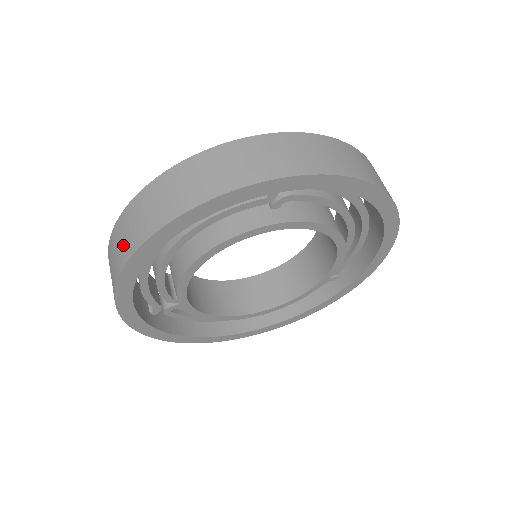
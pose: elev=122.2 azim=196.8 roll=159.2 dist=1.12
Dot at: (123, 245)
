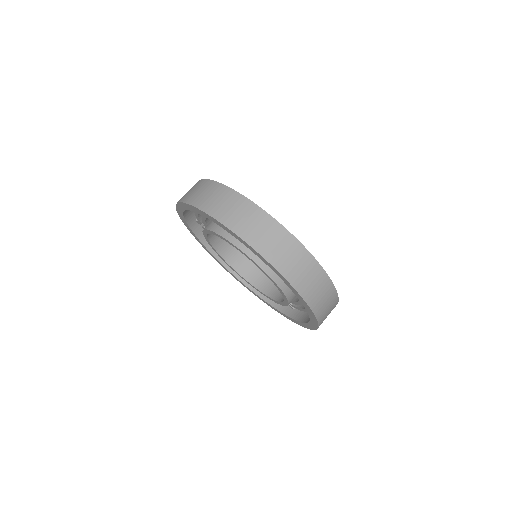
Dot at: (193, 193)
